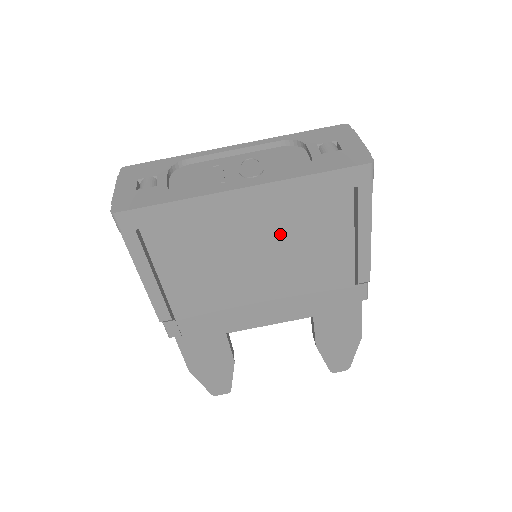
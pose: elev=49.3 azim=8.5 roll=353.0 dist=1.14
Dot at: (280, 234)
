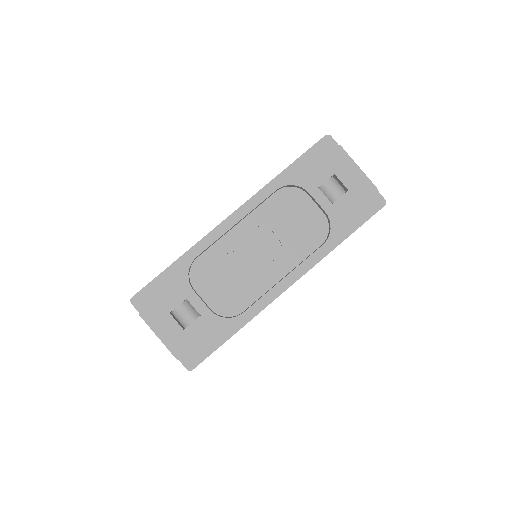
Dot at: occluded
